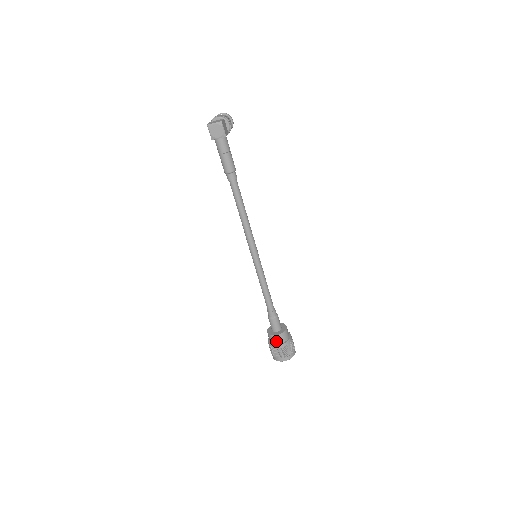
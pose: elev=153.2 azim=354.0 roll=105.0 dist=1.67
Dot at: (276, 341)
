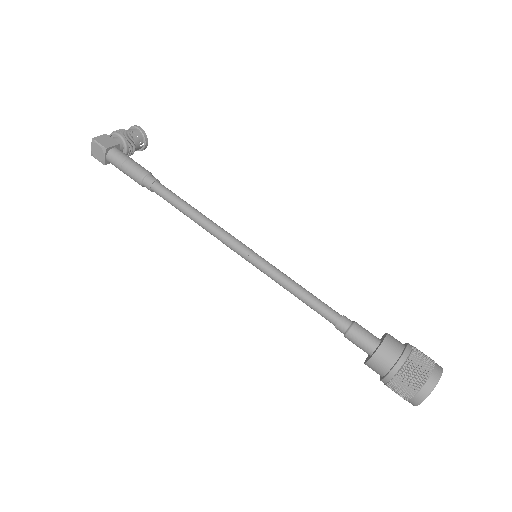
Dot at: (379, 370)
